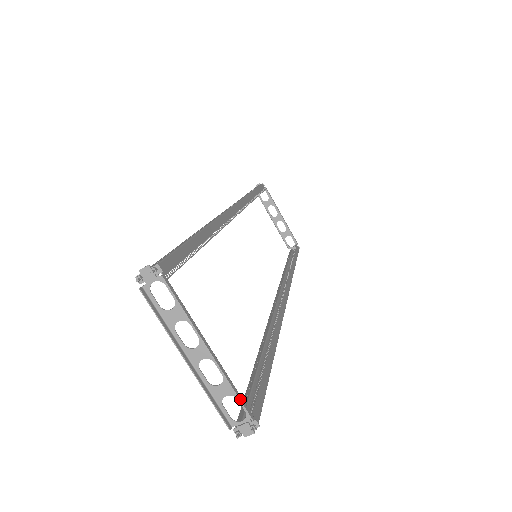
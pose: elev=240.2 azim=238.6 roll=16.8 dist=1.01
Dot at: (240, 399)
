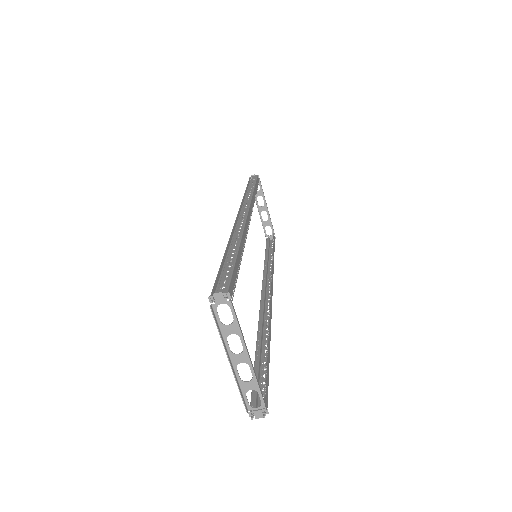
Dot at: (261, 394)
